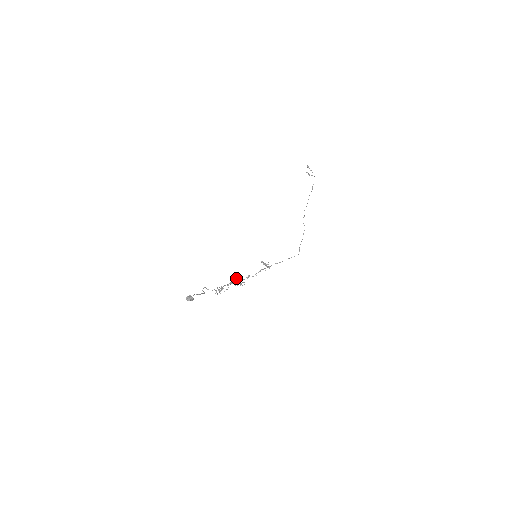
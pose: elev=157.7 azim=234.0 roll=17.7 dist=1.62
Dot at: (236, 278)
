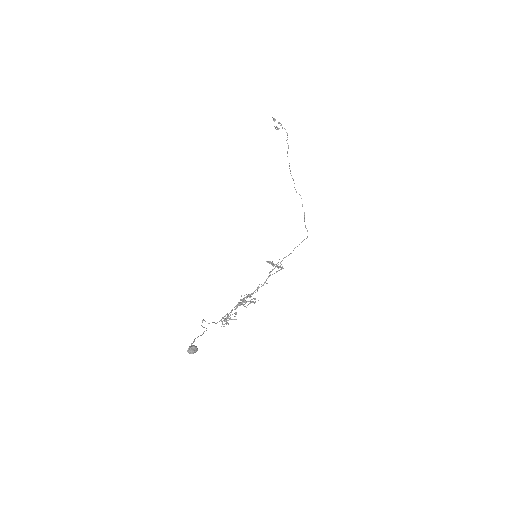
Dot at: occluded
